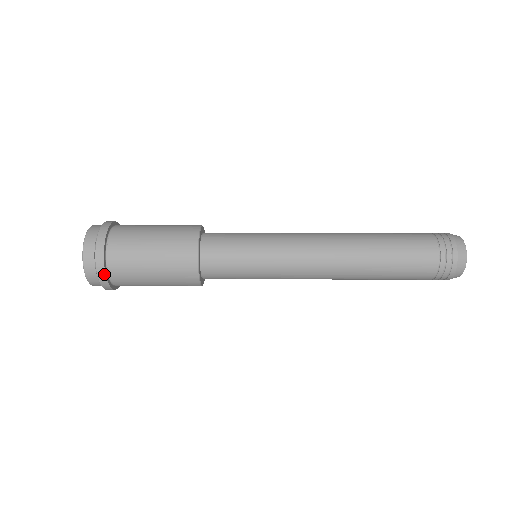
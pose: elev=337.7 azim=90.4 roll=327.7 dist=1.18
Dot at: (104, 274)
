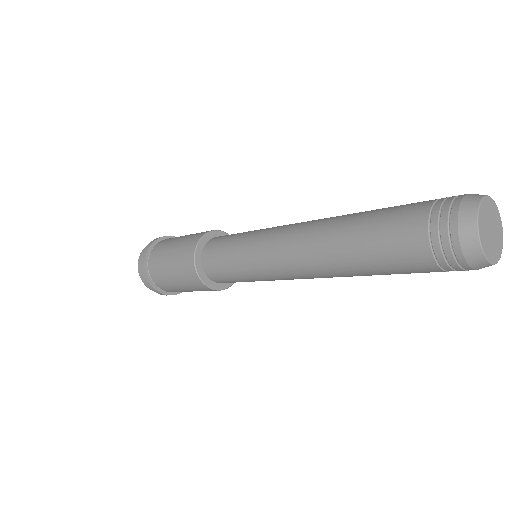
Dot at: (151, 244)
